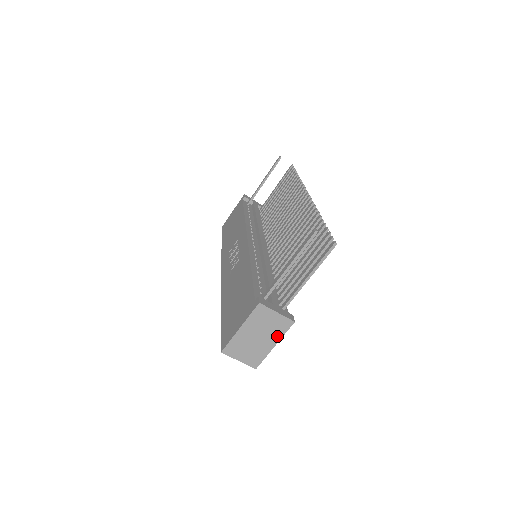
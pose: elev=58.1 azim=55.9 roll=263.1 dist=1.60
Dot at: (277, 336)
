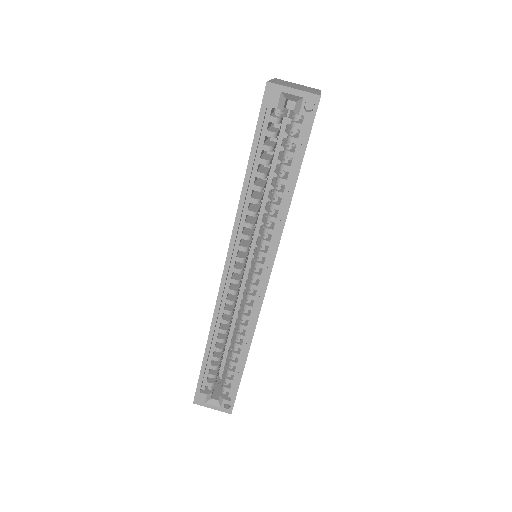
Dot at: (315, 90)
